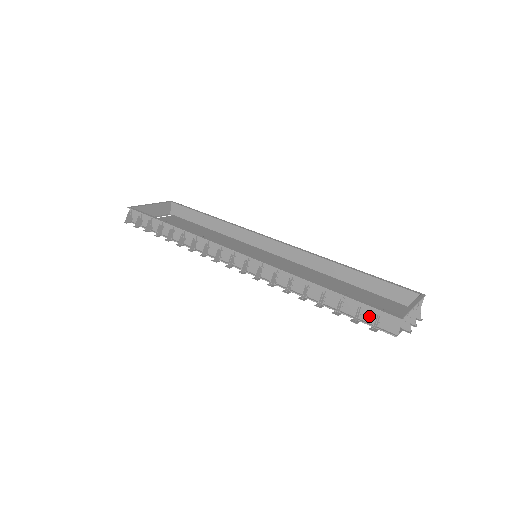
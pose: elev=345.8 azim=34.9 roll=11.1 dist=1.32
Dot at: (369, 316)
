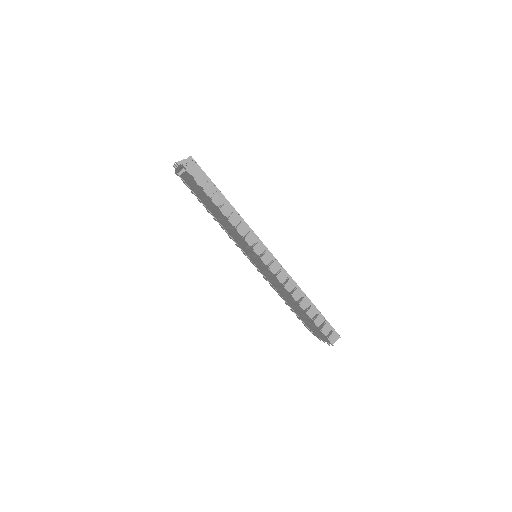
Dot at: (324, 329)
